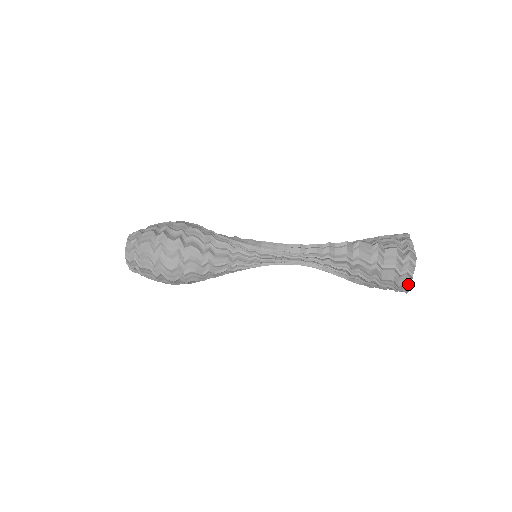
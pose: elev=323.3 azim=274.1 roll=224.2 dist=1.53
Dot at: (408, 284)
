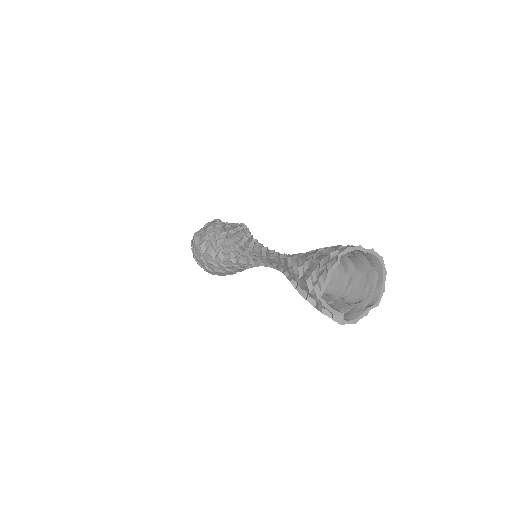
Dot at: (337, 319)
